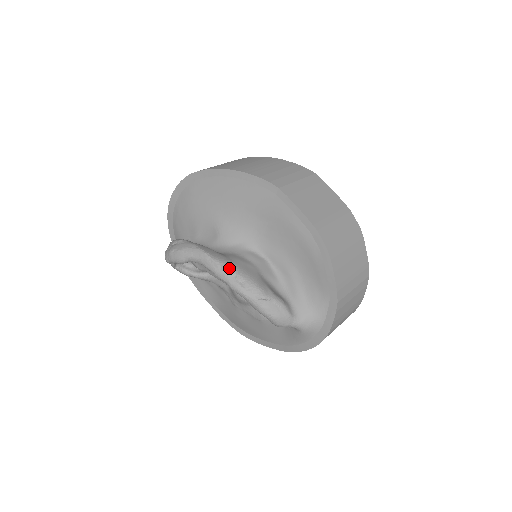
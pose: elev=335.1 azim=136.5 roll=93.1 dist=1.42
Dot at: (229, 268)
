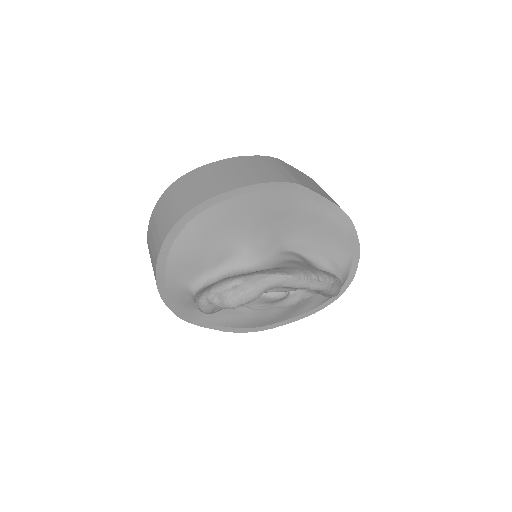
Dot at: (306, 274)
